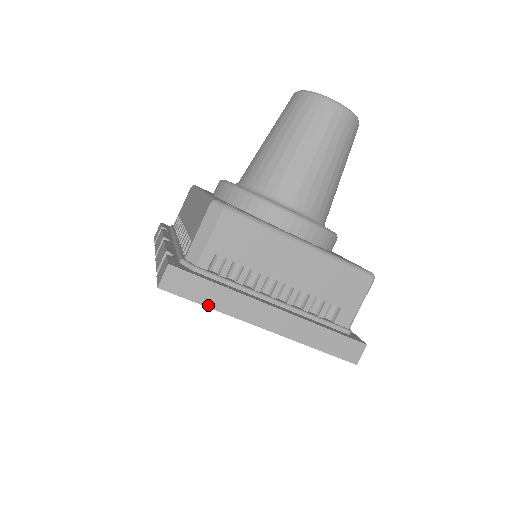
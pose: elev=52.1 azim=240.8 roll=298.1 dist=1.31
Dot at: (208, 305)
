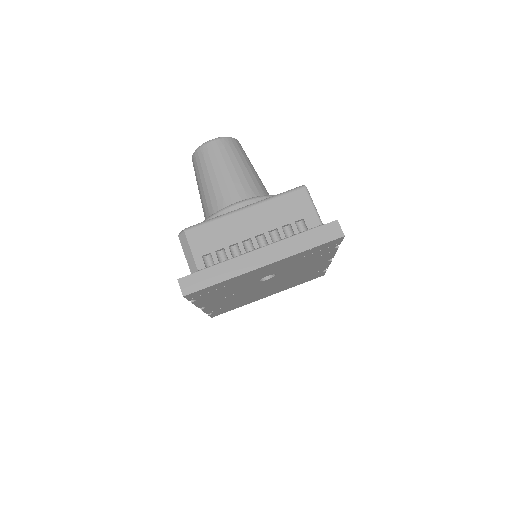
Dot at: (219, 281)
